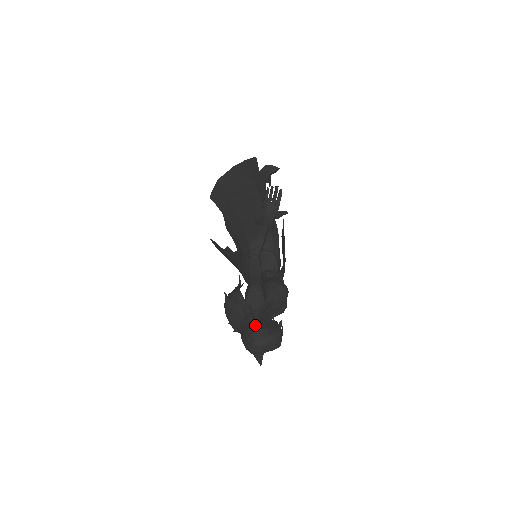
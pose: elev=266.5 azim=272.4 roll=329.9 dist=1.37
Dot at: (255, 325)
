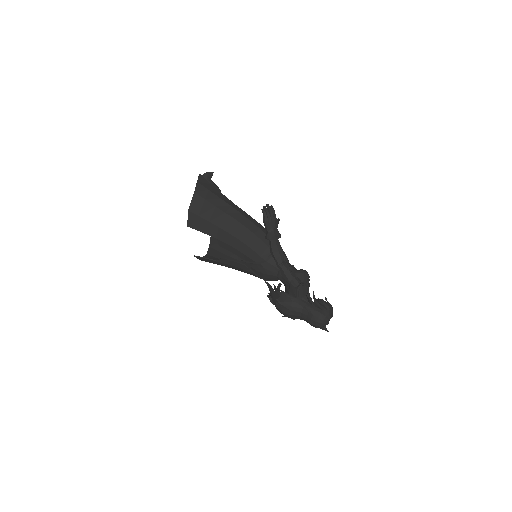
Dot at: (317, 310)
